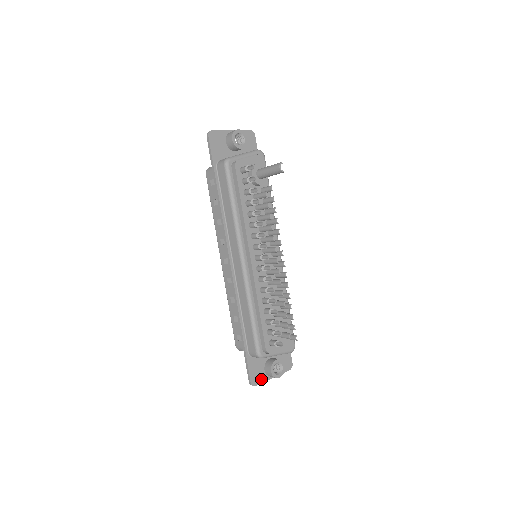
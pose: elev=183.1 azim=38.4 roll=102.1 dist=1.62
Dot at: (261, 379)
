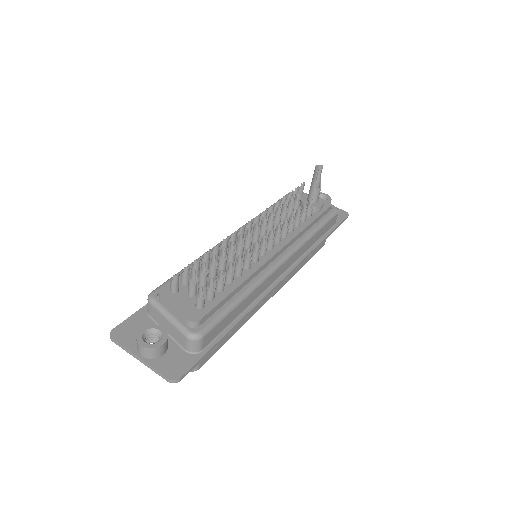
Dot at: (126, 341)
